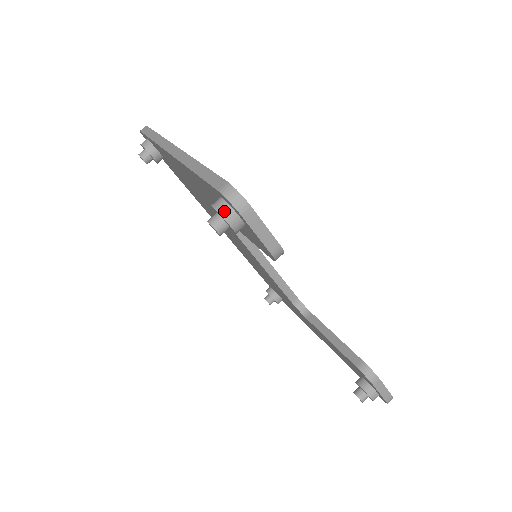
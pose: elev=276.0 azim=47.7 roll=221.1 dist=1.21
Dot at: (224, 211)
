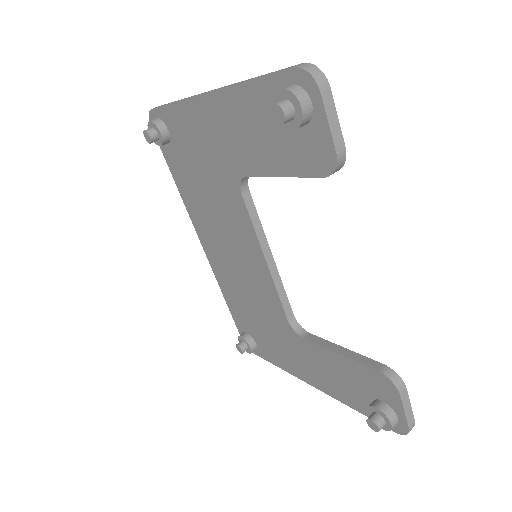
Dot at: (296, 90)
